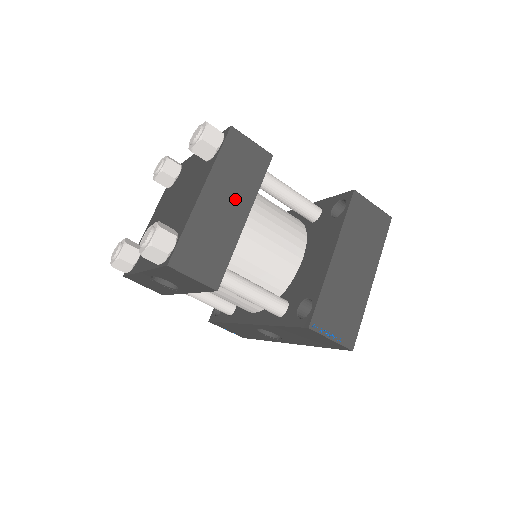
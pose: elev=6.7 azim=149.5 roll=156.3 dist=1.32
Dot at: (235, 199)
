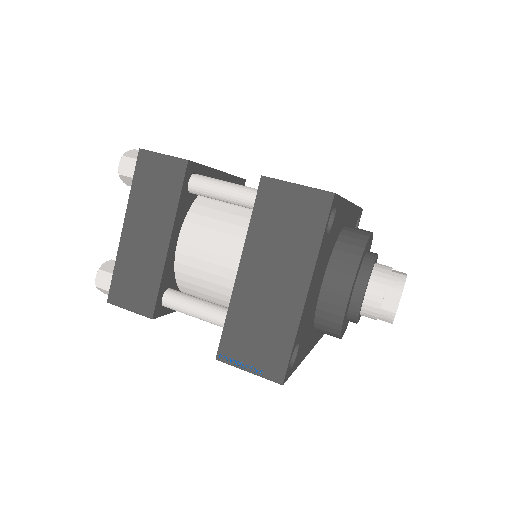
Dot at: (155, 224)
